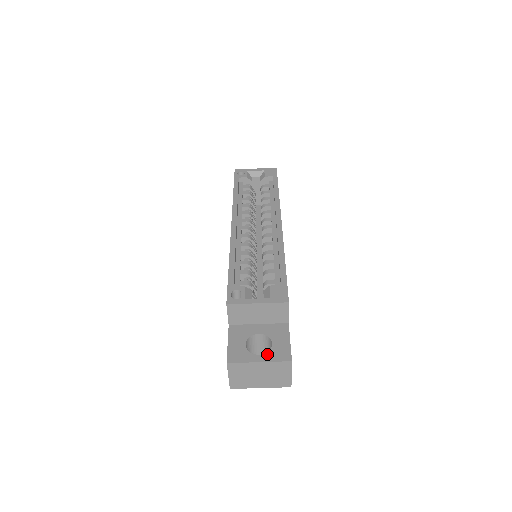
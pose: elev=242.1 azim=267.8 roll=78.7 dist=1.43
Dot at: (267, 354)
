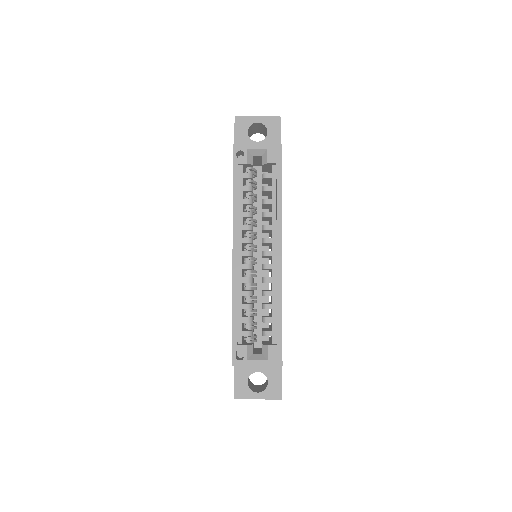
Dot at: (264, 392)
